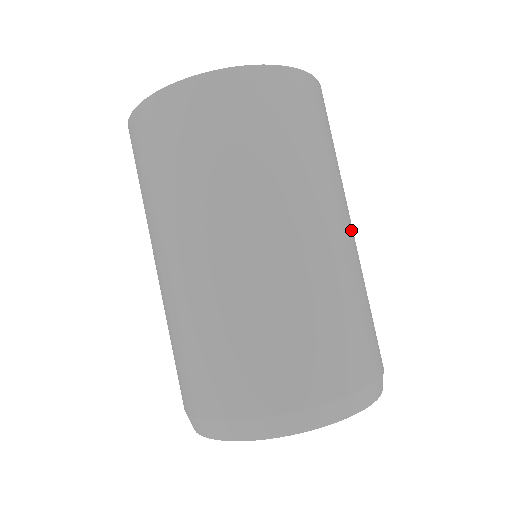
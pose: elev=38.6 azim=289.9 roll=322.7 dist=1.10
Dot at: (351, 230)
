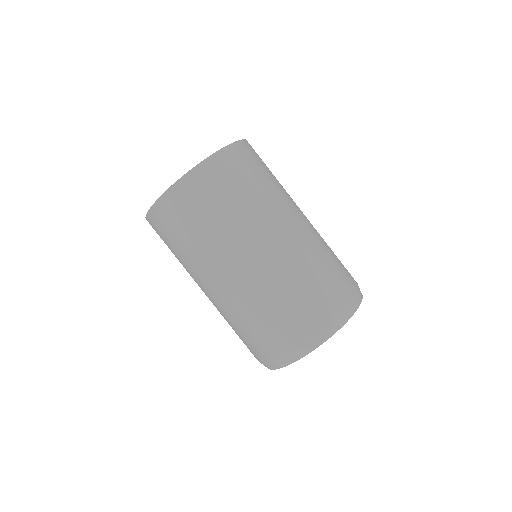
Dot at: (300, 220)
